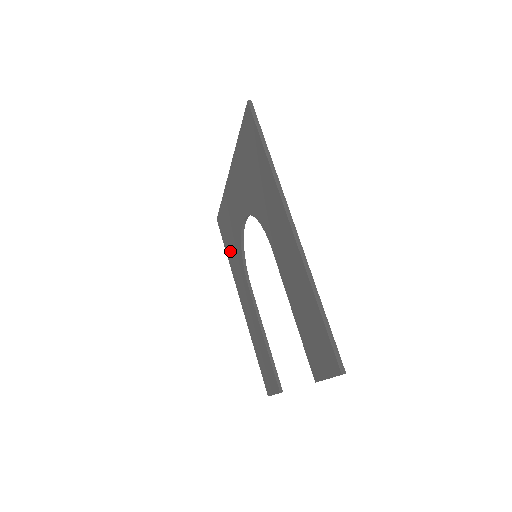
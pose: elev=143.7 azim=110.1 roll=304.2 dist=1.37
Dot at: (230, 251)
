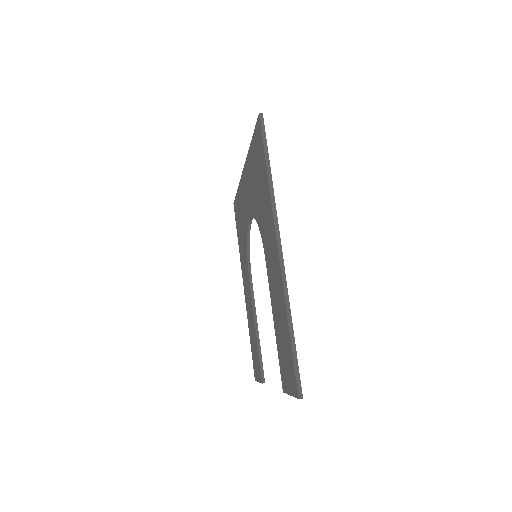
Dot at: (240, 239)
